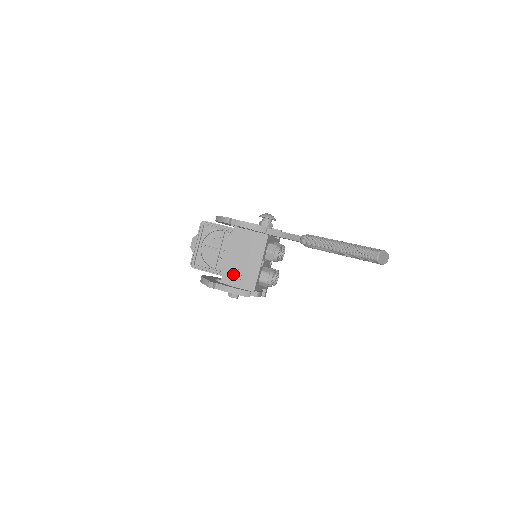
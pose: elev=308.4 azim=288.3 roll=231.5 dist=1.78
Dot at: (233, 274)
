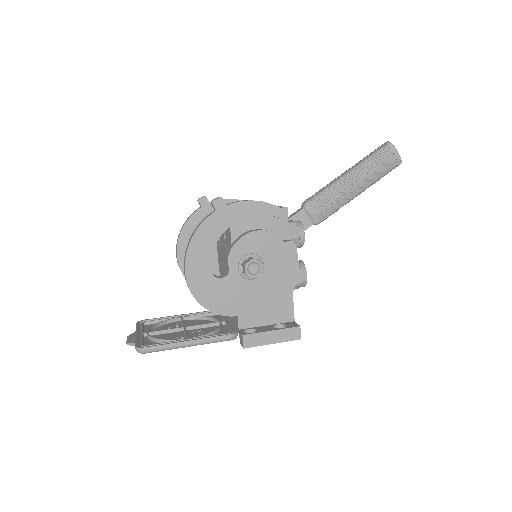
Dot at: occluded
